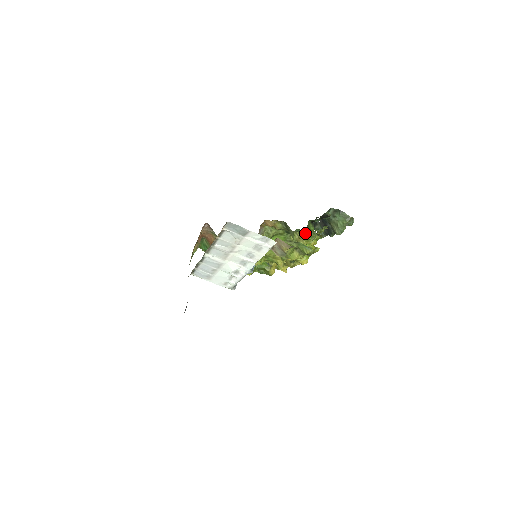
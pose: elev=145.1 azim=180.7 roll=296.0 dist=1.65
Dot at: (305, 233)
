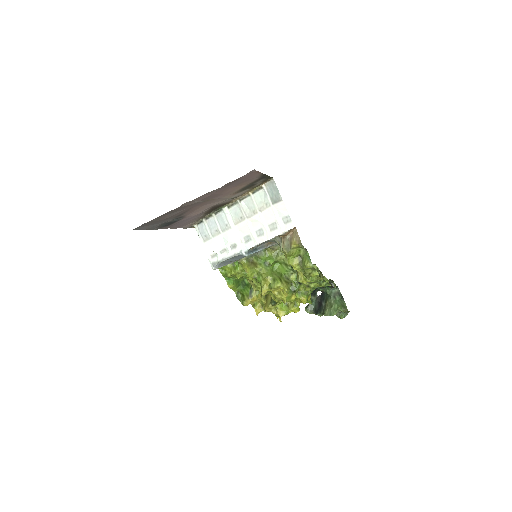
Dot at: occluded
